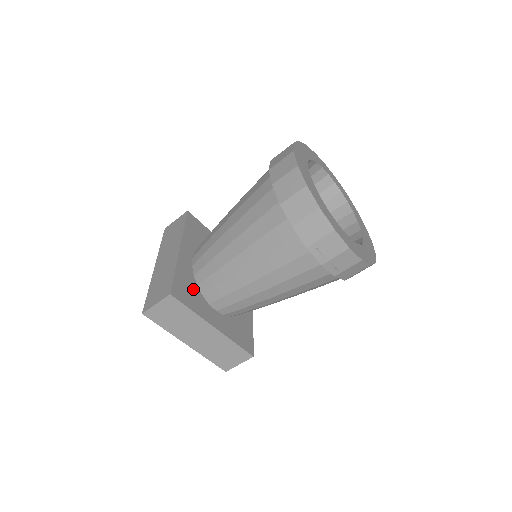
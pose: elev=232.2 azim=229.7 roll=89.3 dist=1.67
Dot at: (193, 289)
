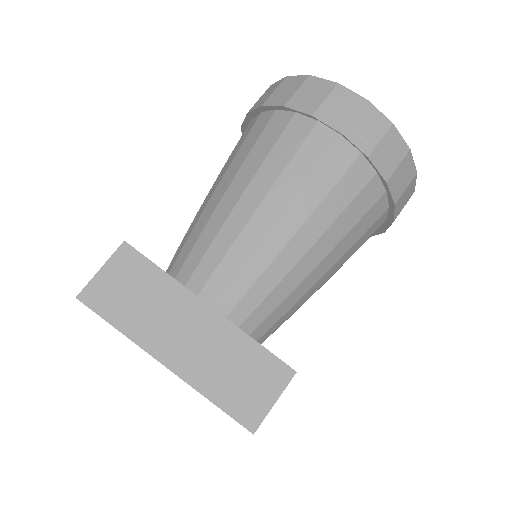
Dot at: occluded
